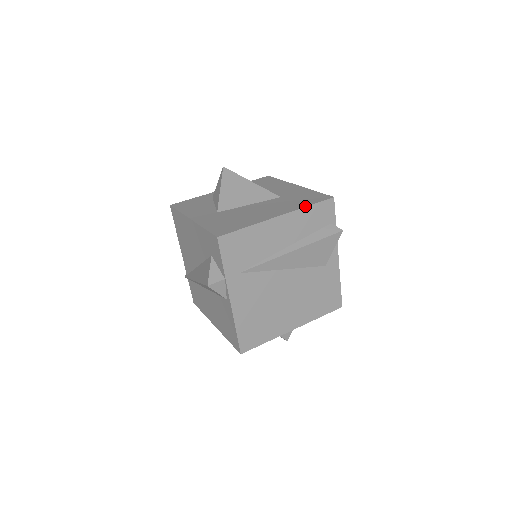
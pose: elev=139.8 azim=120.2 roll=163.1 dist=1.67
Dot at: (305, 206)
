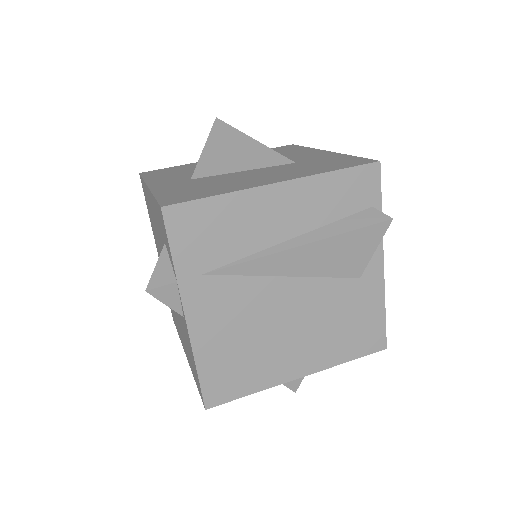
Dot at: (327, 171)
